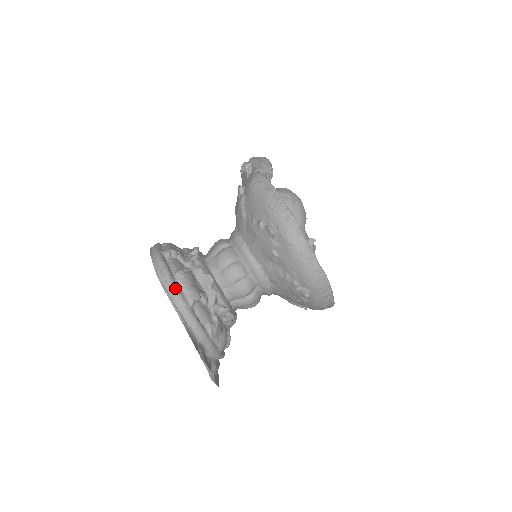
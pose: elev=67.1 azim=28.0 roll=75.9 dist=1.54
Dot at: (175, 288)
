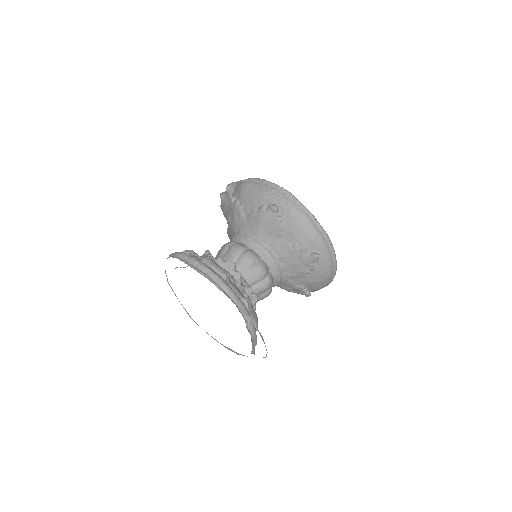
Dot at: (208, 268)
